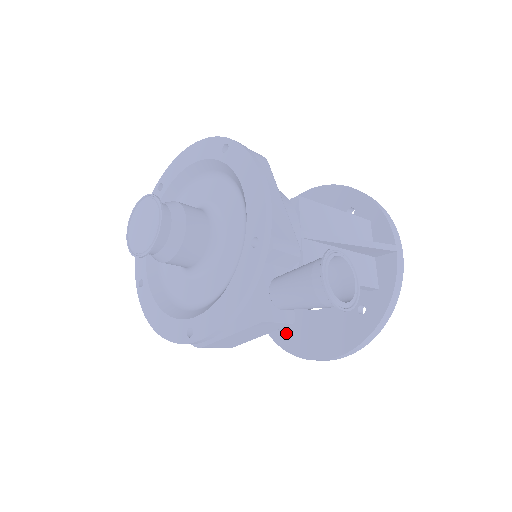
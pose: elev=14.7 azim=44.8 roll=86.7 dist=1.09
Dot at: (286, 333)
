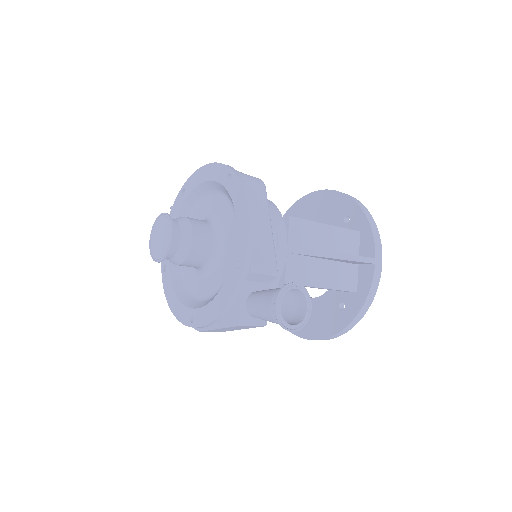
Dot at: occluded
